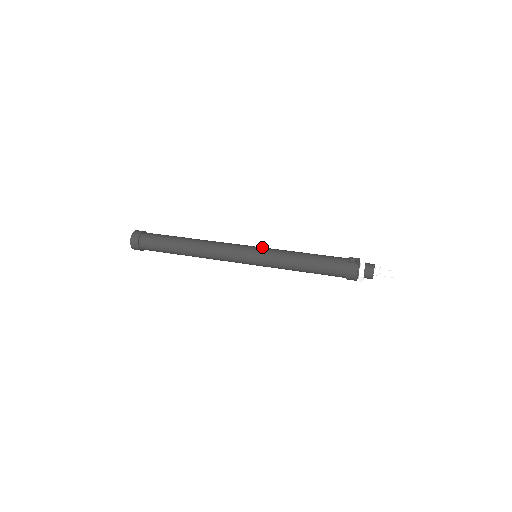
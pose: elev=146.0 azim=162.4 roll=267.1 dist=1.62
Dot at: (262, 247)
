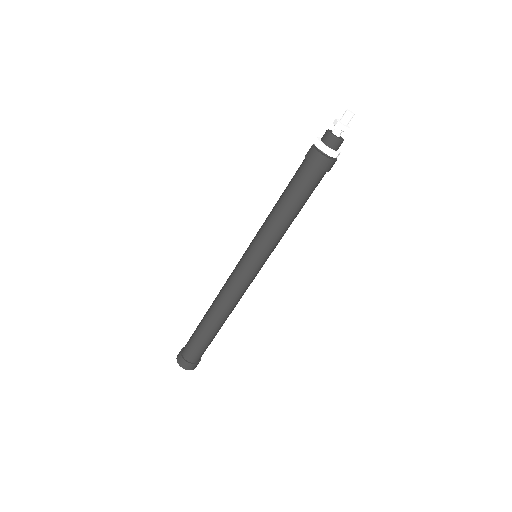
Dot at: occluded
